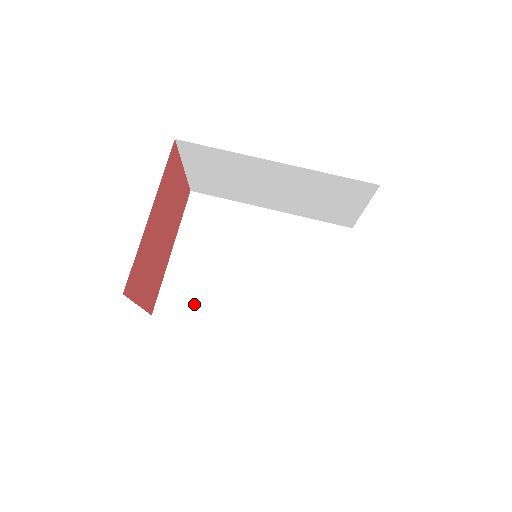
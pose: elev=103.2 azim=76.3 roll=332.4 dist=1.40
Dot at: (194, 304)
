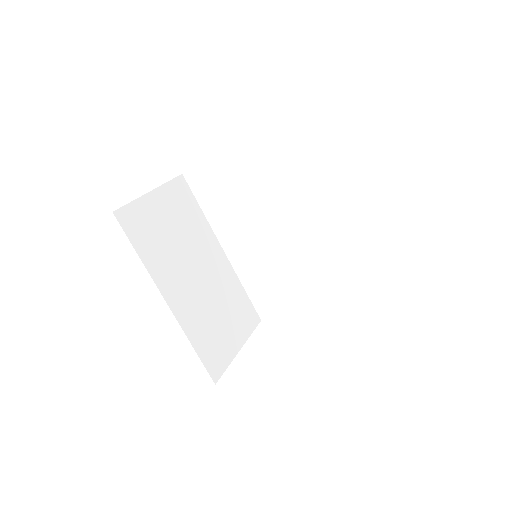
Dot at: (216, 201)
